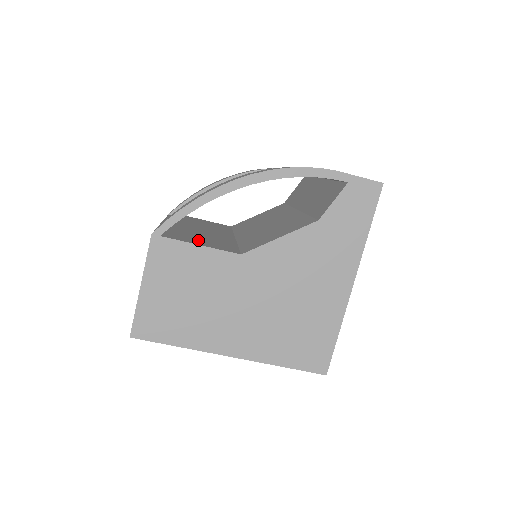
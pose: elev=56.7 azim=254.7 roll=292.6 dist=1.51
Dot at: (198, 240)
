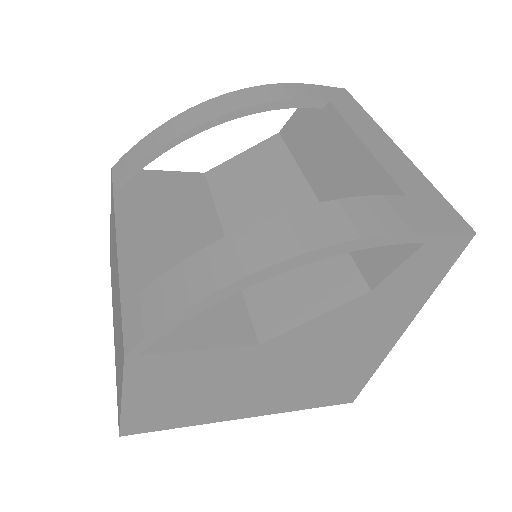
Dot at: (190, 320)
